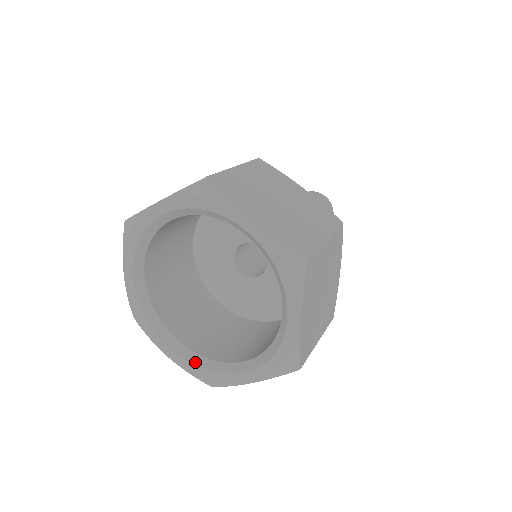
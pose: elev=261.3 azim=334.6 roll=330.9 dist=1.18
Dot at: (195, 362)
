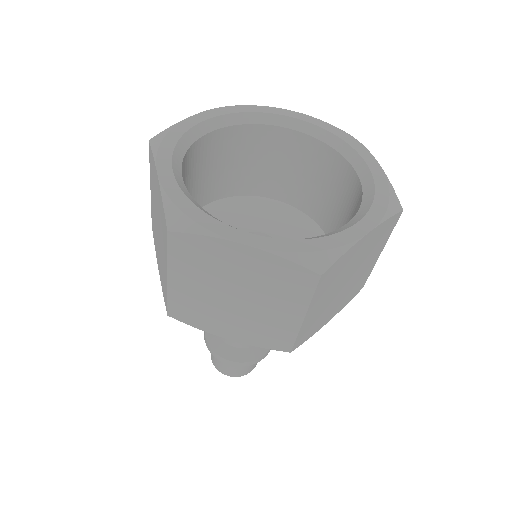
Dot at: (189, 196)
